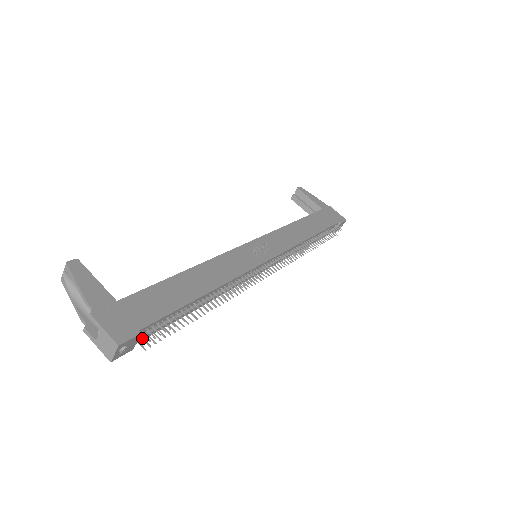
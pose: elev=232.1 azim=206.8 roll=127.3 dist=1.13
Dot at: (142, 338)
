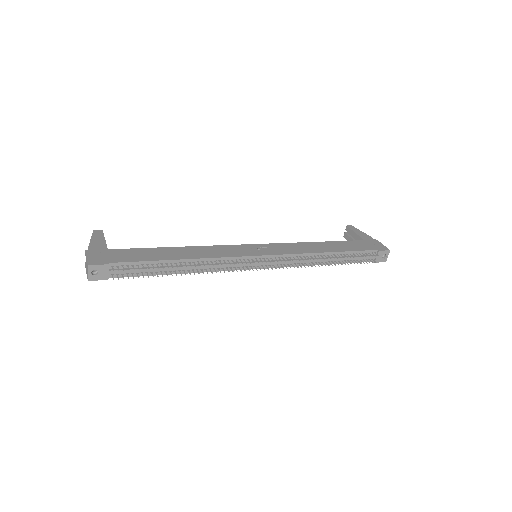
Dot at: occluded
